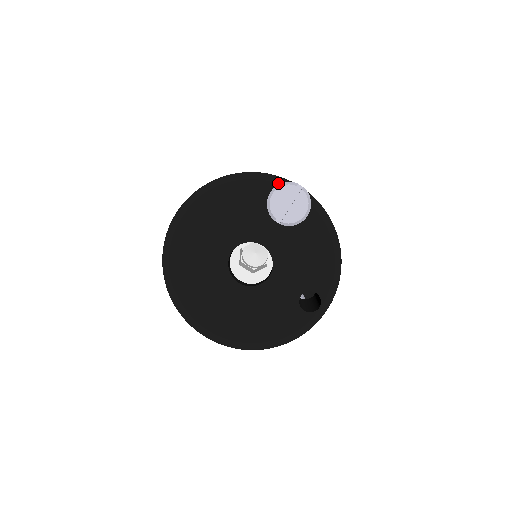
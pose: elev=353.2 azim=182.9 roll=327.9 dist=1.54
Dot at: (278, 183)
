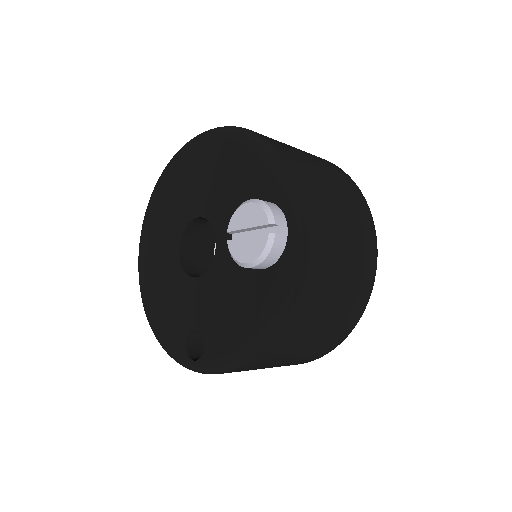
Dot at: (280, 202)
